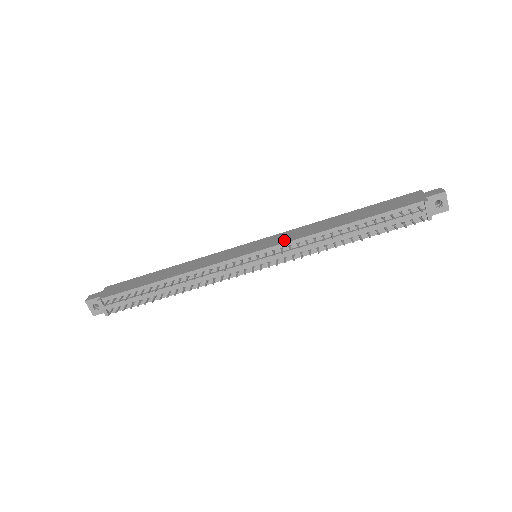
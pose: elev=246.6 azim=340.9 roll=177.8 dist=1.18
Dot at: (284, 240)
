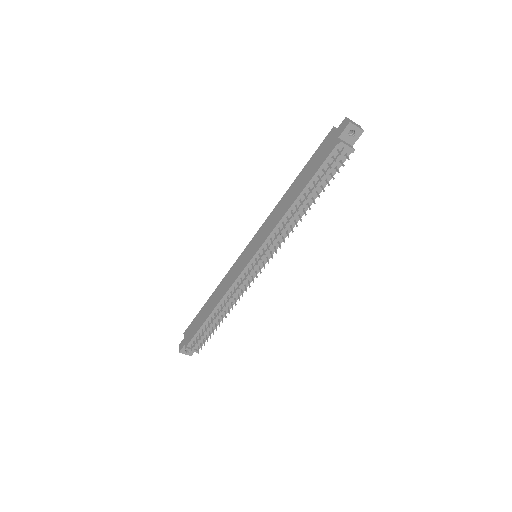
Dot at: (264, 236)
